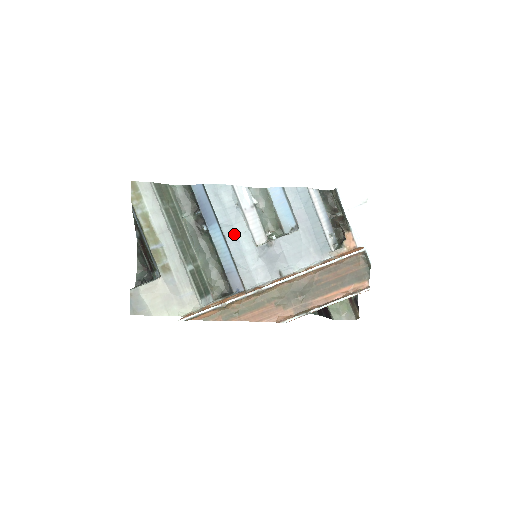
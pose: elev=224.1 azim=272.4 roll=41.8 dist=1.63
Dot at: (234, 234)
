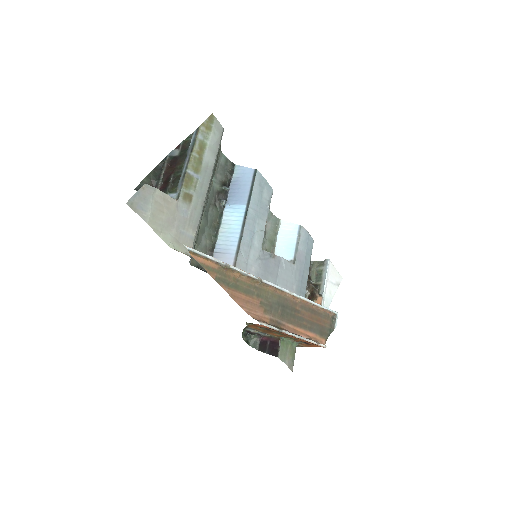
Dot at: (254, 224)
